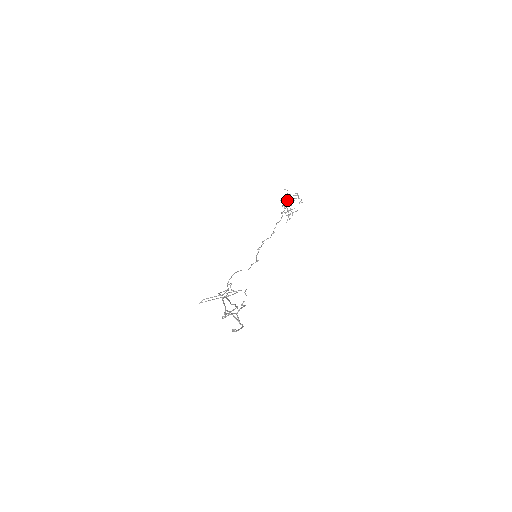
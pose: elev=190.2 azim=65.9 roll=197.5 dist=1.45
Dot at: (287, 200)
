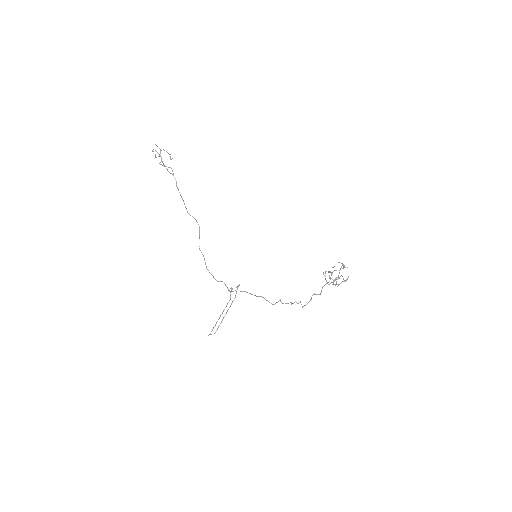
Dot at: occluded
